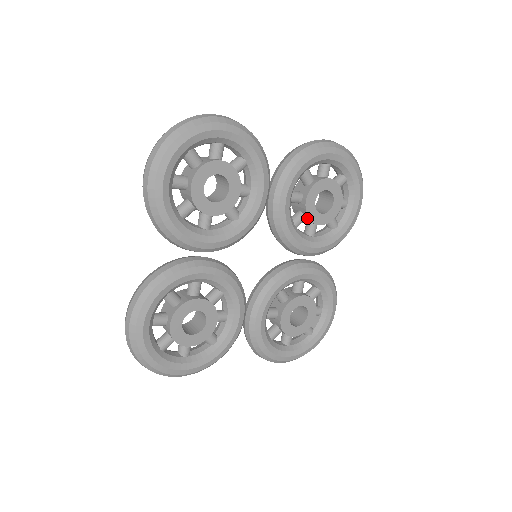
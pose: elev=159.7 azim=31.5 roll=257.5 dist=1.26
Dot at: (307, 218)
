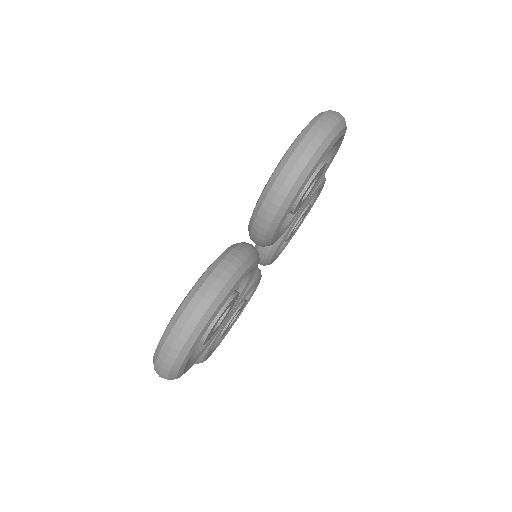
Dot at: occluded
